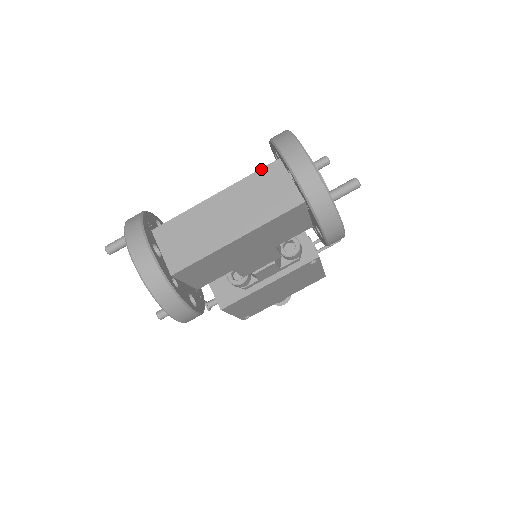
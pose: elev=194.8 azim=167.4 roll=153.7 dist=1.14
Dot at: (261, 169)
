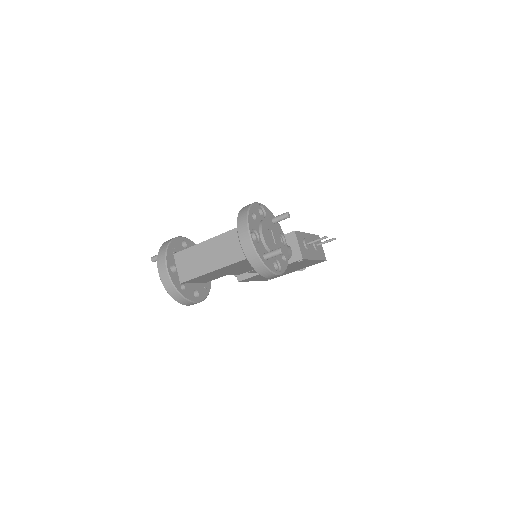
Dot at: (232, 230)
